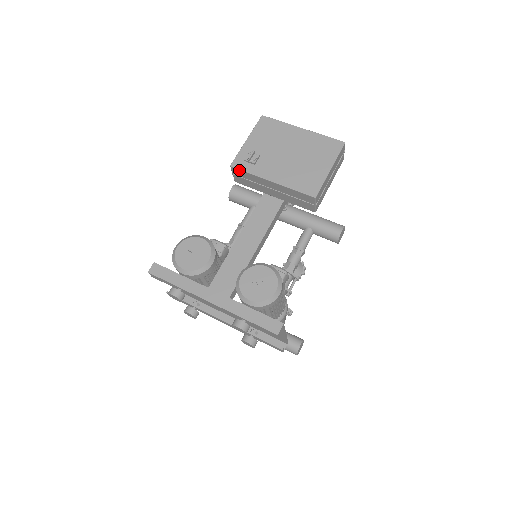
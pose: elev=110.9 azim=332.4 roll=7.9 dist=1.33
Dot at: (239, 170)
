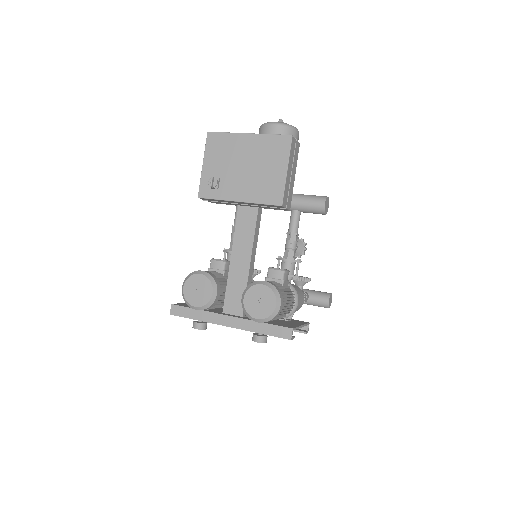
Dot at: (207, 199)
